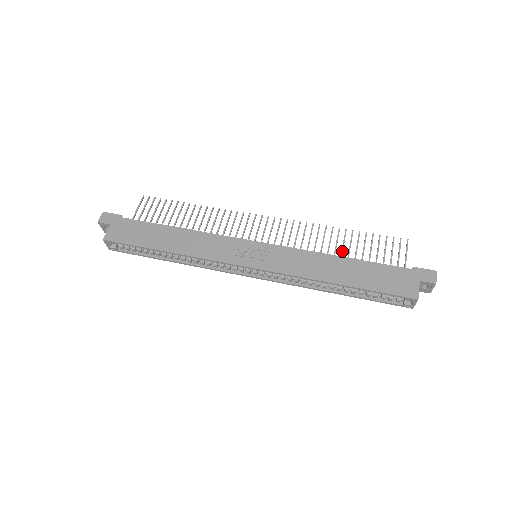
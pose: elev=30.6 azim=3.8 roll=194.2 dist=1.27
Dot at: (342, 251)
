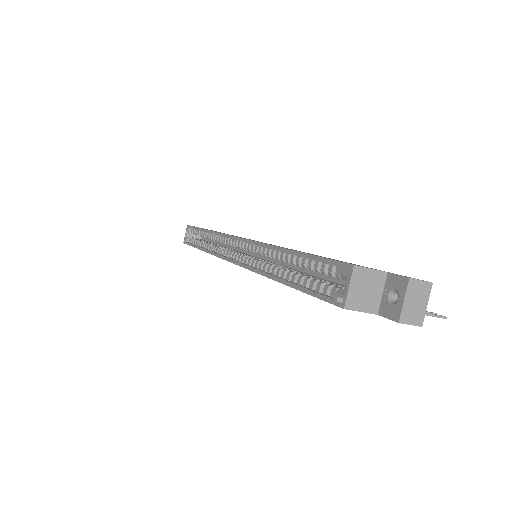
Dot at: occluded
